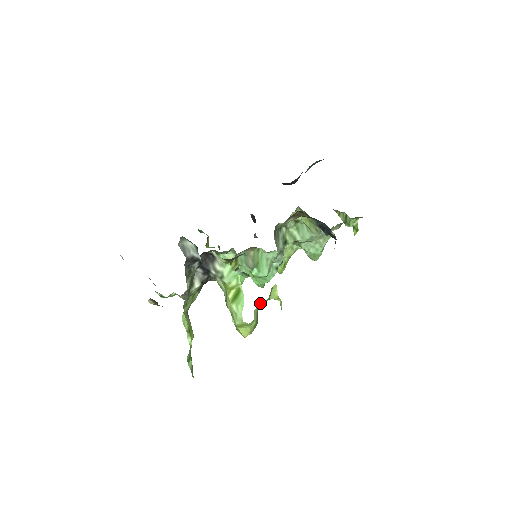
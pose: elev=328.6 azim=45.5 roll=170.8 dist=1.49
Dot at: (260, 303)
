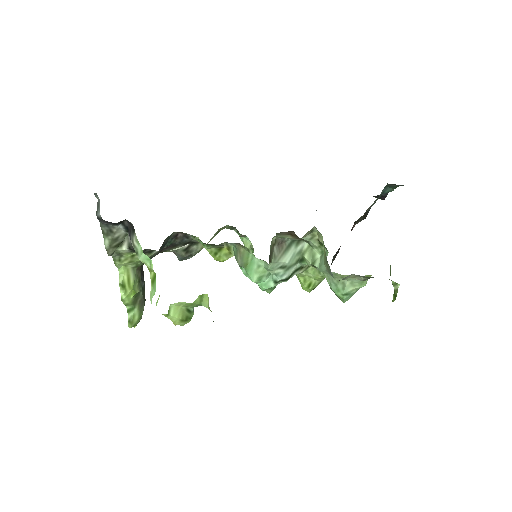
Dot at: (181, 302)
